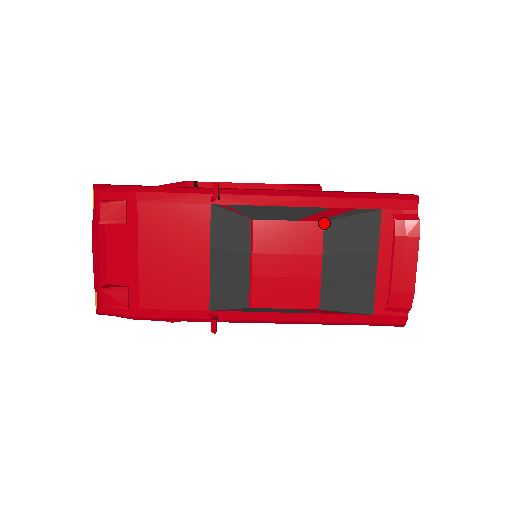
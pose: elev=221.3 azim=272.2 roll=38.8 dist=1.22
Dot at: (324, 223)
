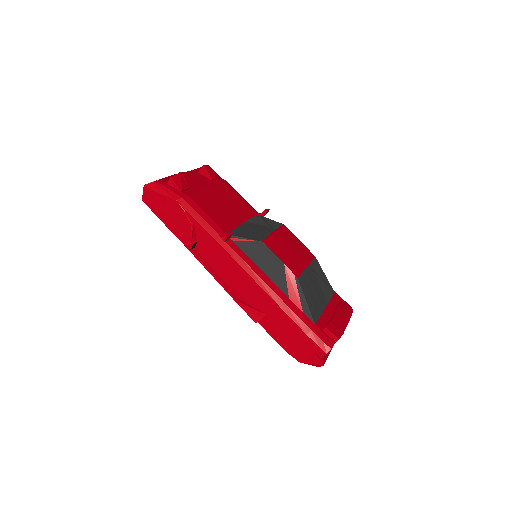
Dot at: (315, 257)
